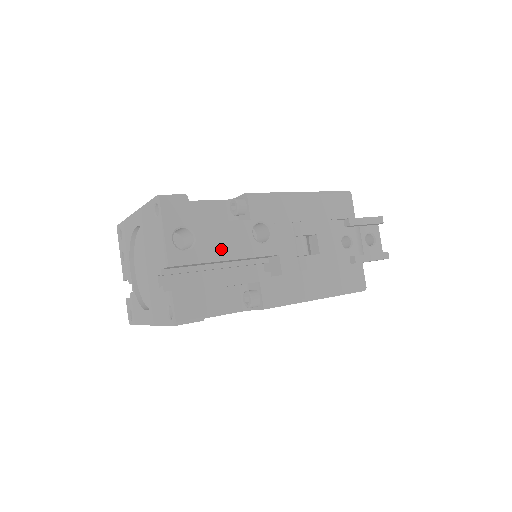
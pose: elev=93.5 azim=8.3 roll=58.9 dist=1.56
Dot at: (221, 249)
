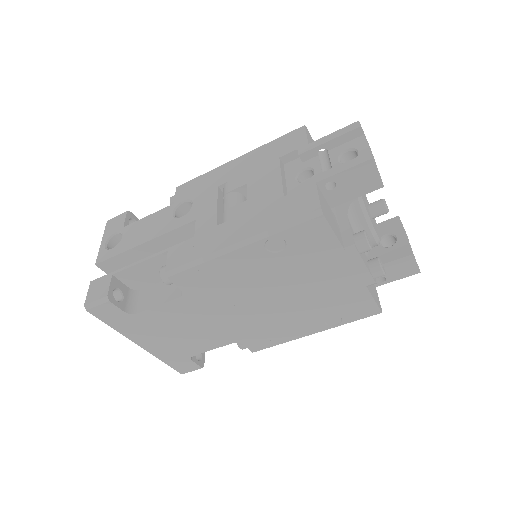
Dot at: (140, 237)
